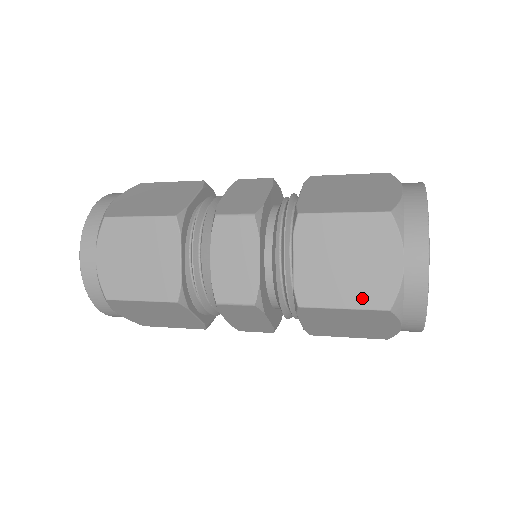
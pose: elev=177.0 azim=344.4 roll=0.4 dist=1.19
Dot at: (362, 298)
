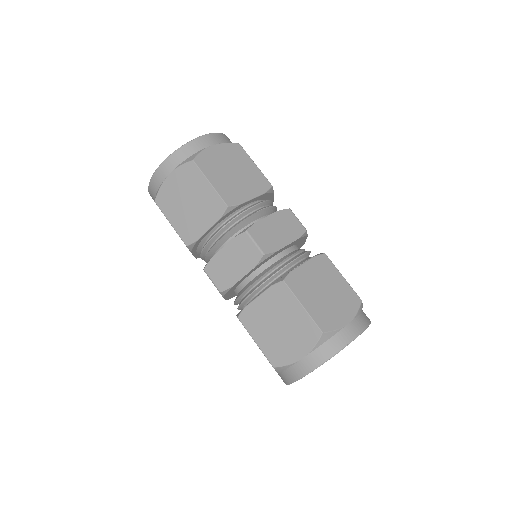
Dot at: (268, 349)
